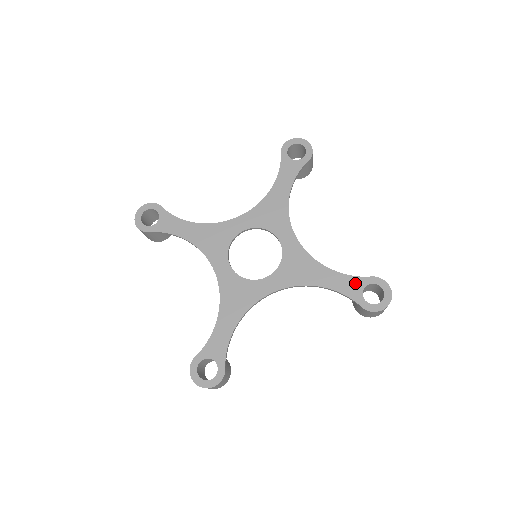
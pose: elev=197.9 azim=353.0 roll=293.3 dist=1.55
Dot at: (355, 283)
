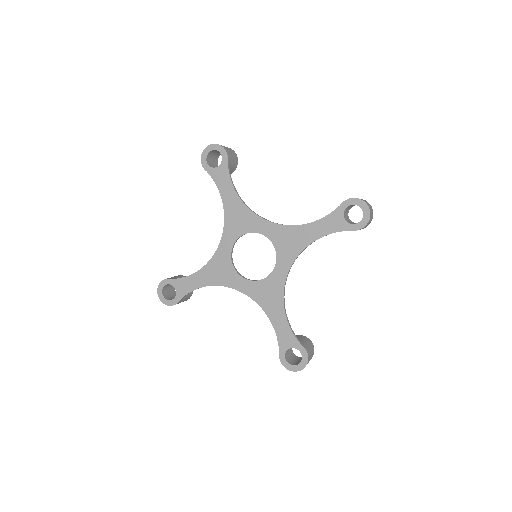
Dot at: (290, 340)
